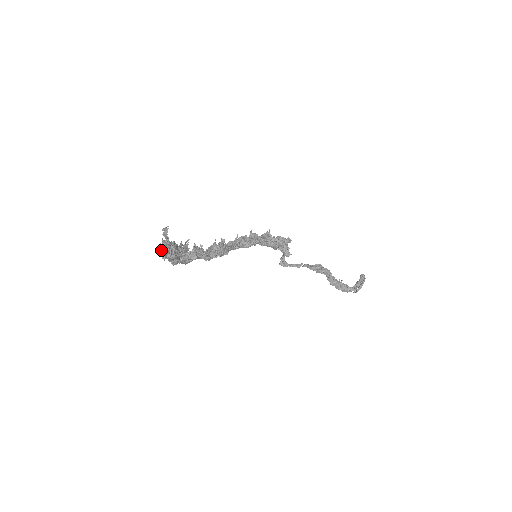
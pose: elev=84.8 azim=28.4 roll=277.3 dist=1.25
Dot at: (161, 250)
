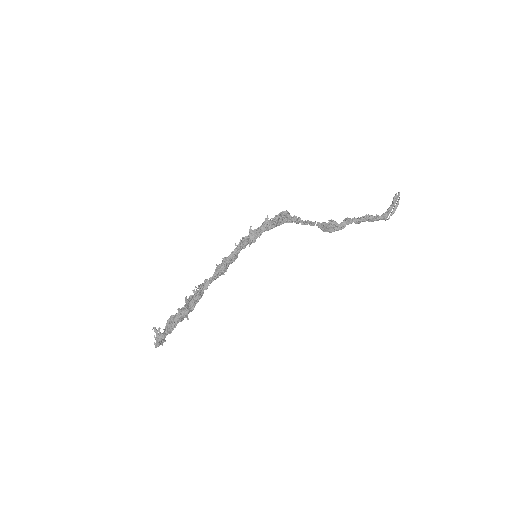
Dot at: occluded
